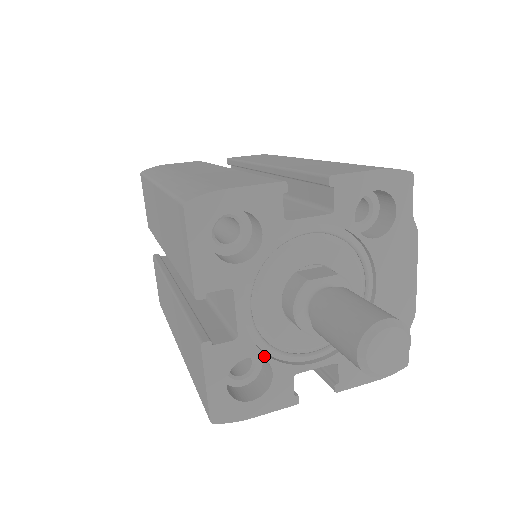
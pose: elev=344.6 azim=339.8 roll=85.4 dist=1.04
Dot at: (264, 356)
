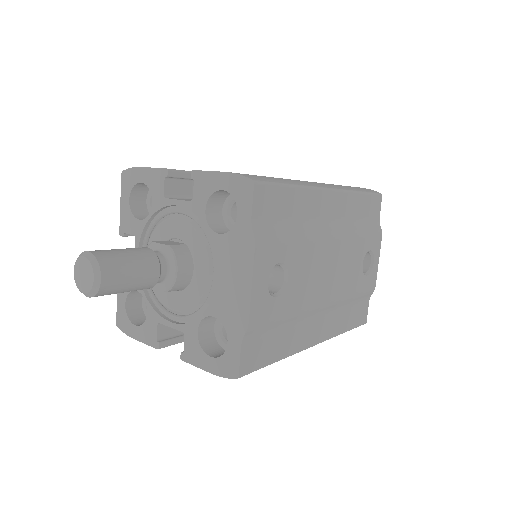
Dot at: (144, 295)
